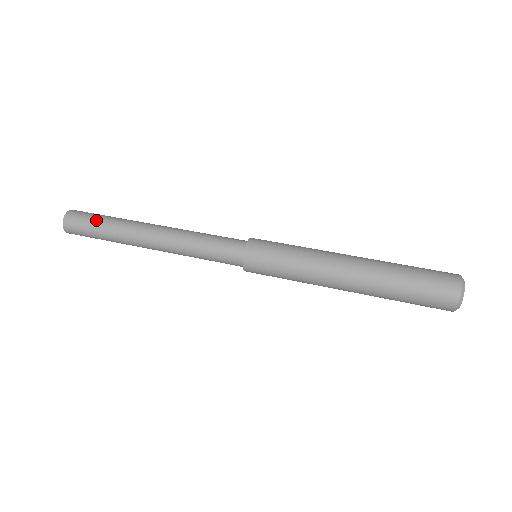
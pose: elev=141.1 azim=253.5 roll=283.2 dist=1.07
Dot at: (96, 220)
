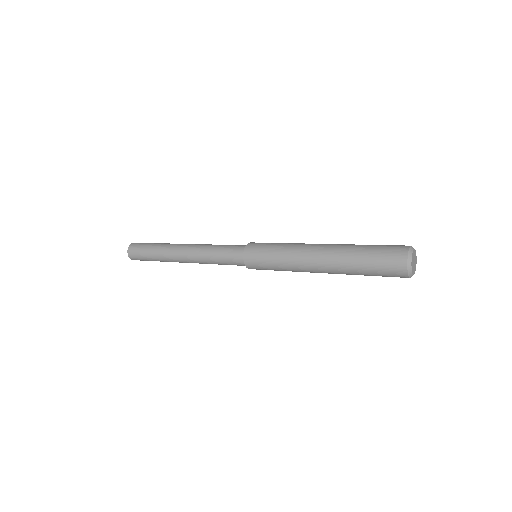
Dot at: occluded
